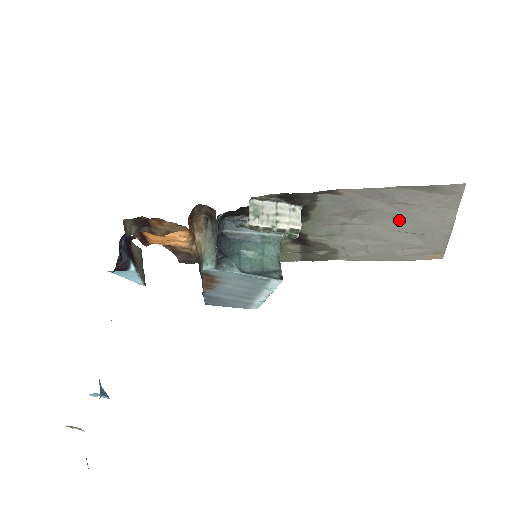
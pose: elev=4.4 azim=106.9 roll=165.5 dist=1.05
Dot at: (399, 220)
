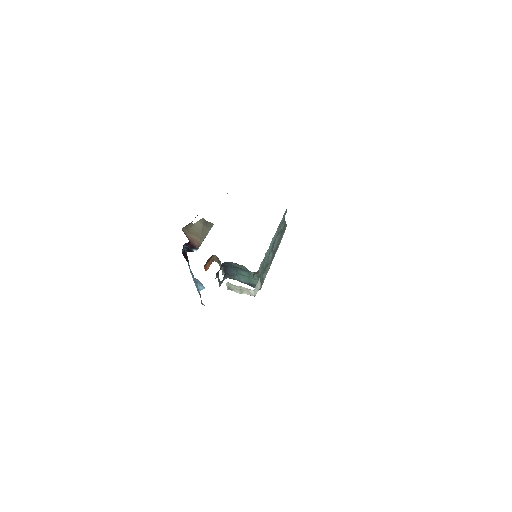
Dot at: occluded
